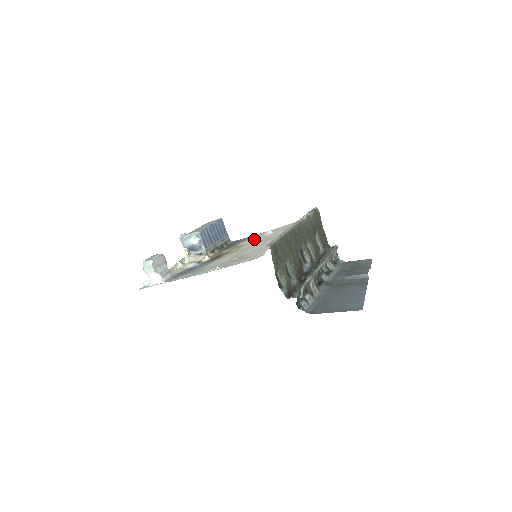
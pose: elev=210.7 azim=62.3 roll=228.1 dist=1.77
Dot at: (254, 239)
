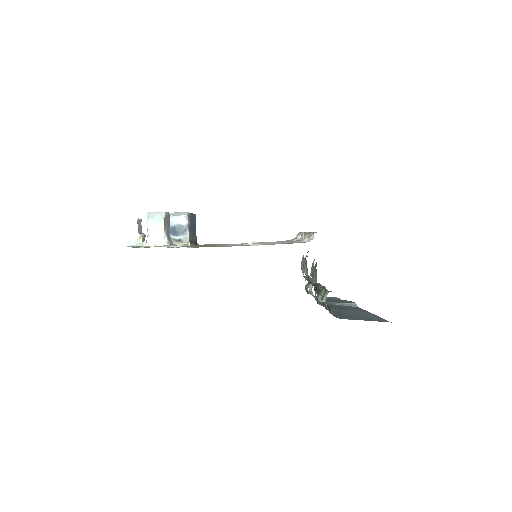
Dot at: (238, 244)
